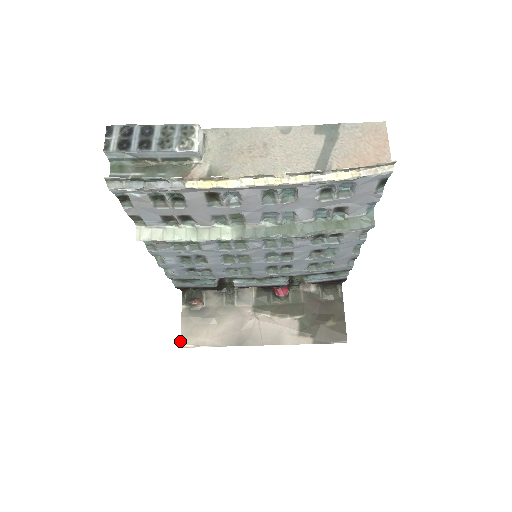
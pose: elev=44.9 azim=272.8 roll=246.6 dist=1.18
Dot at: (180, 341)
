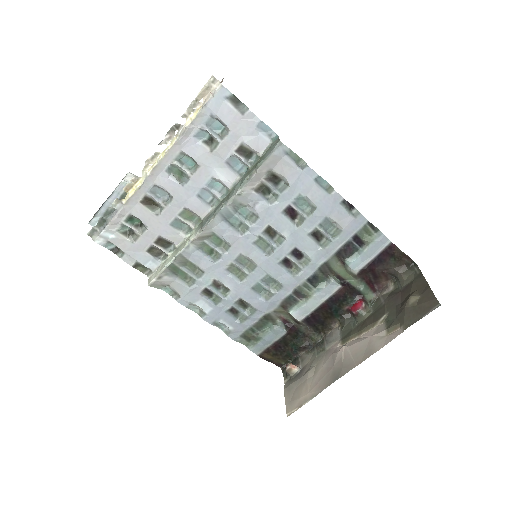
Dot at: (286, 411)
